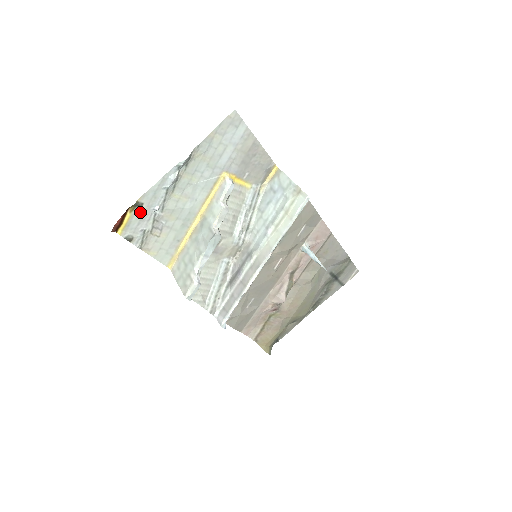
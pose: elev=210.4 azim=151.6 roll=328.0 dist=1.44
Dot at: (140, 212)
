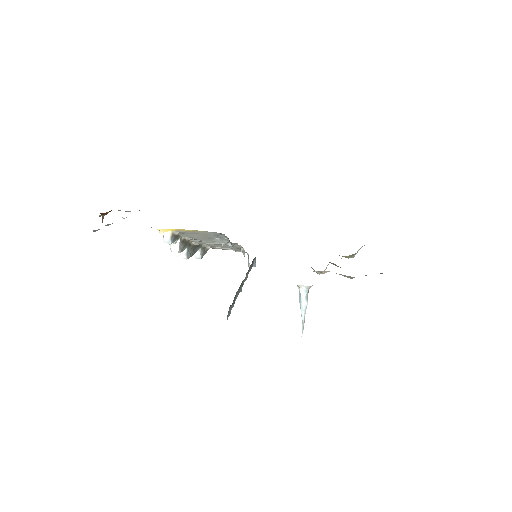
Dot at: occluded
